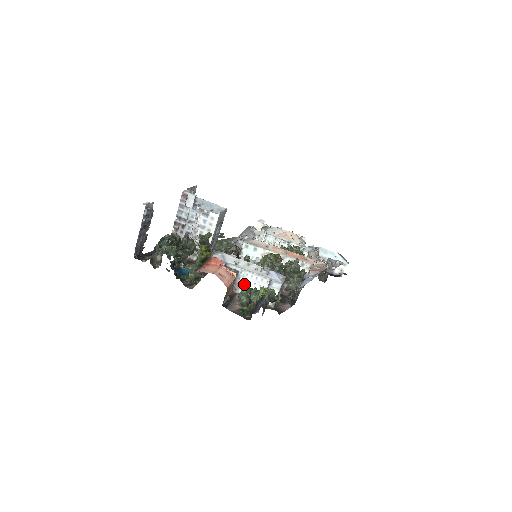
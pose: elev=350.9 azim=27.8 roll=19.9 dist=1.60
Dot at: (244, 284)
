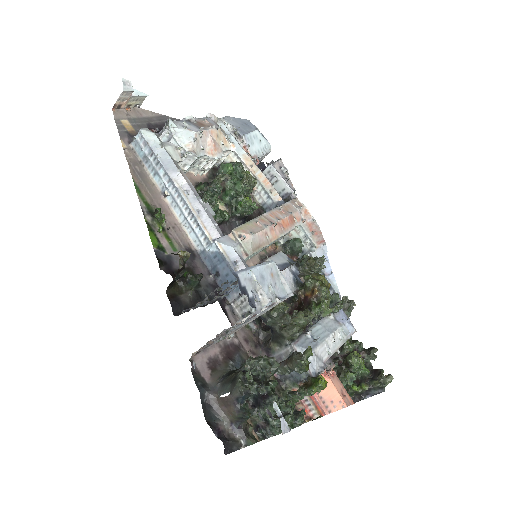
Dot at: (349, 374)
